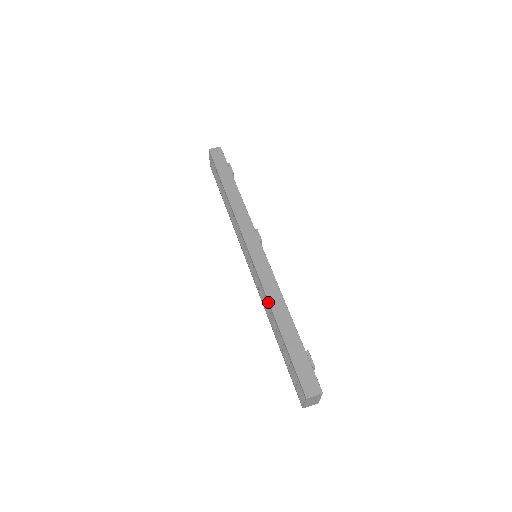
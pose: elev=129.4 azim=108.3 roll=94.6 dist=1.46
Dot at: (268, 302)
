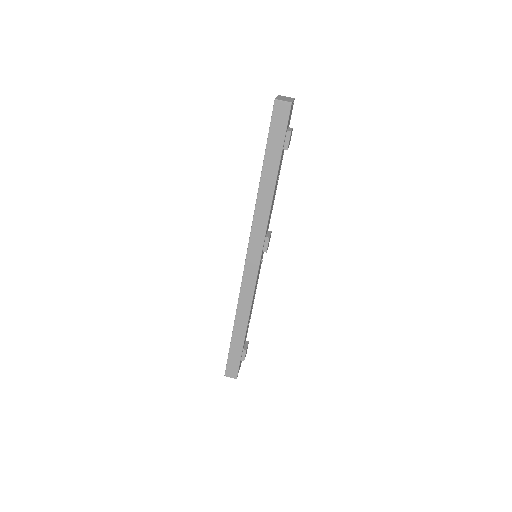
Dot at: (236, 310)
